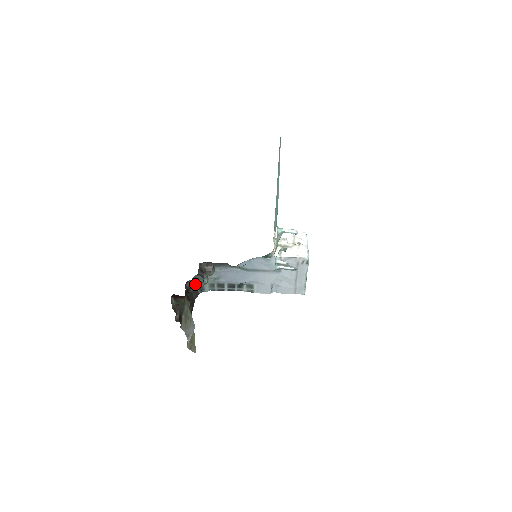
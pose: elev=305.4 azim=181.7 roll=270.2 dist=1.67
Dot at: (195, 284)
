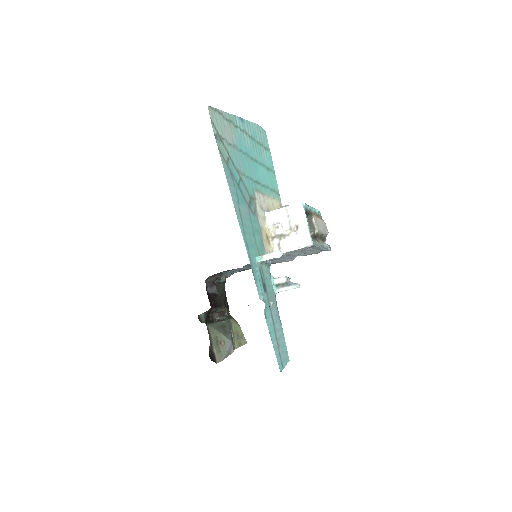
Dot at: occluded
